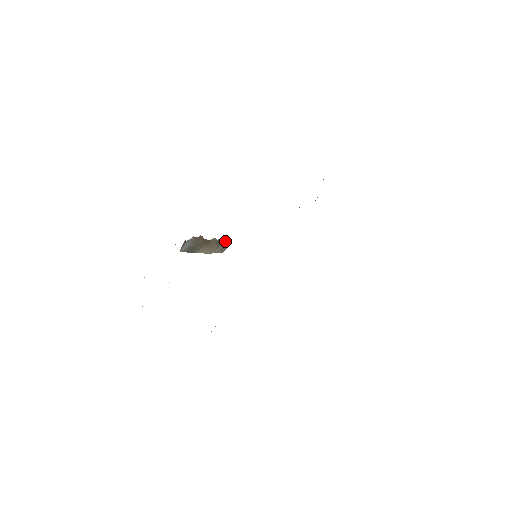
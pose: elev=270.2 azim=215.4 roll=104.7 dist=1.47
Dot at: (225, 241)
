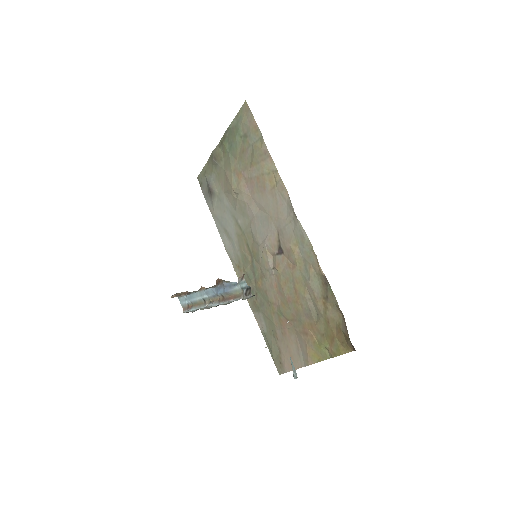
Dot at: occluded
